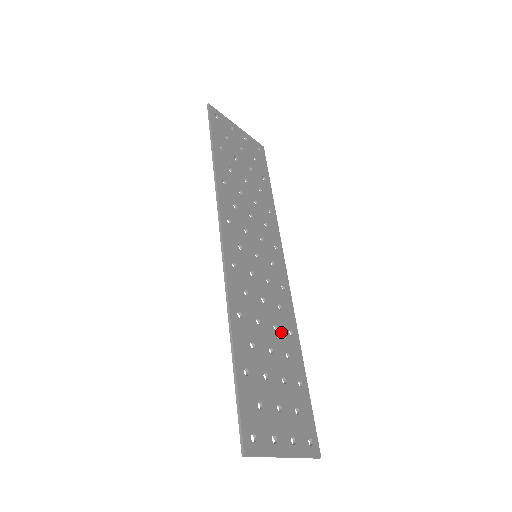
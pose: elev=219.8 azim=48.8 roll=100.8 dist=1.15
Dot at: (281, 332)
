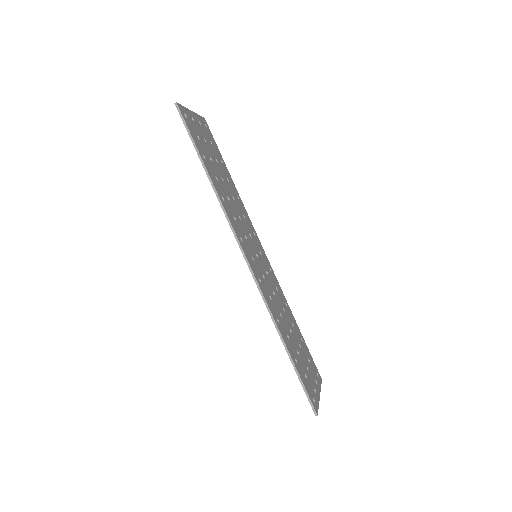
Dot at: (285, 310)
